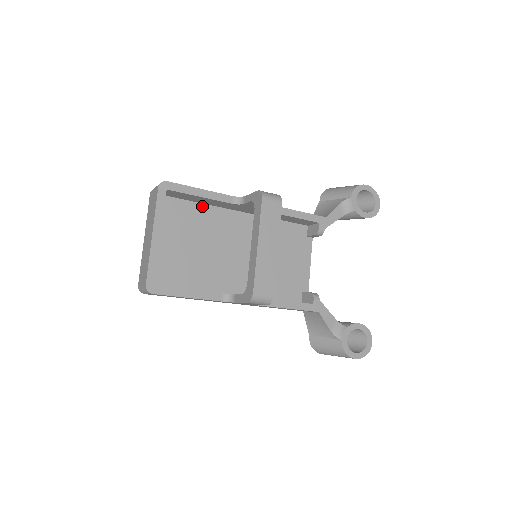
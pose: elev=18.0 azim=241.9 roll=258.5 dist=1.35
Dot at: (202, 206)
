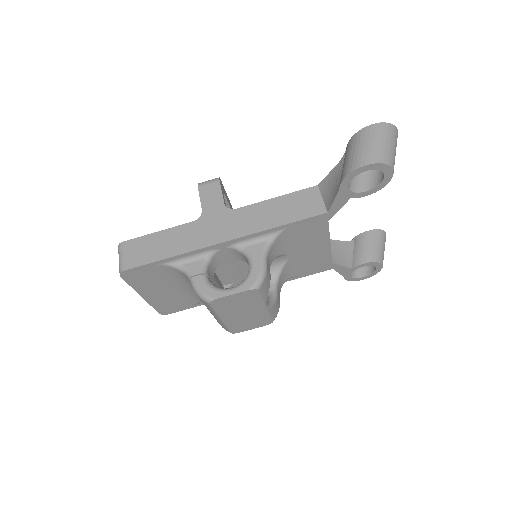
Dot at: occluded
